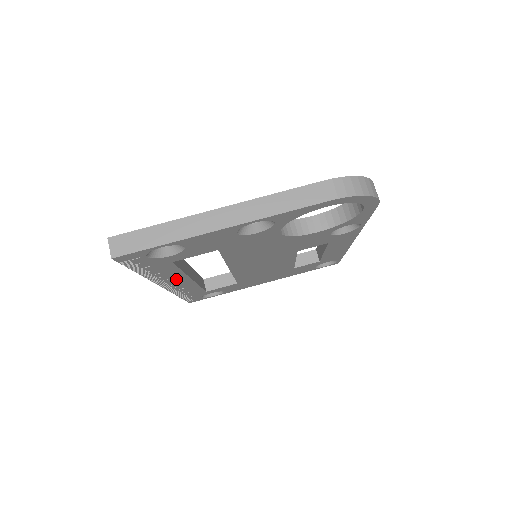
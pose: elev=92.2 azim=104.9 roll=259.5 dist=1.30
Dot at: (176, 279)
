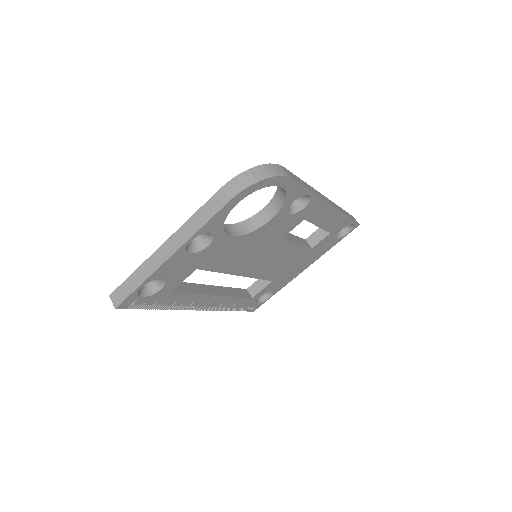
Dot at: (201, 301)
